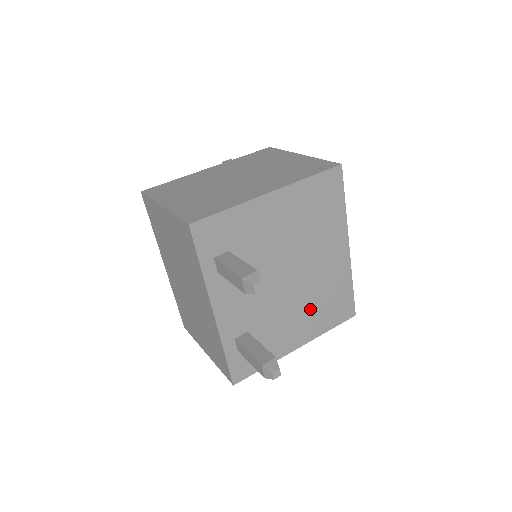
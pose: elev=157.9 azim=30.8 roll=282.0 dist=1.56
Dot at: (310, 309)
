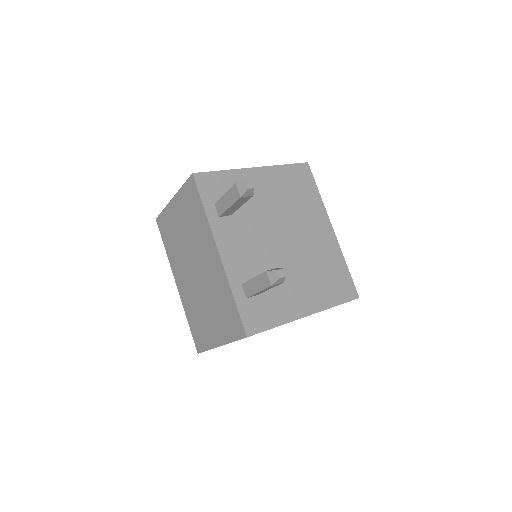
Dot at: (311, 277)
